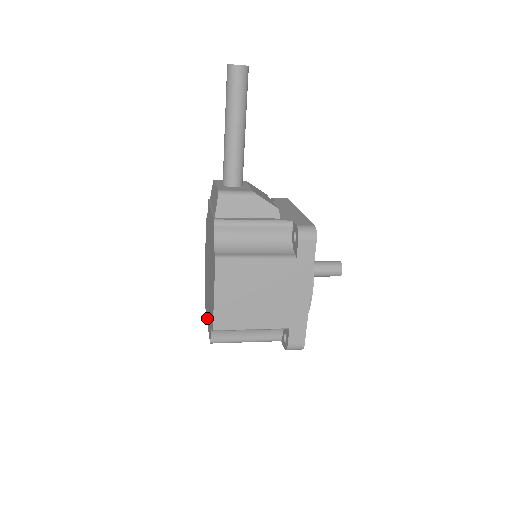
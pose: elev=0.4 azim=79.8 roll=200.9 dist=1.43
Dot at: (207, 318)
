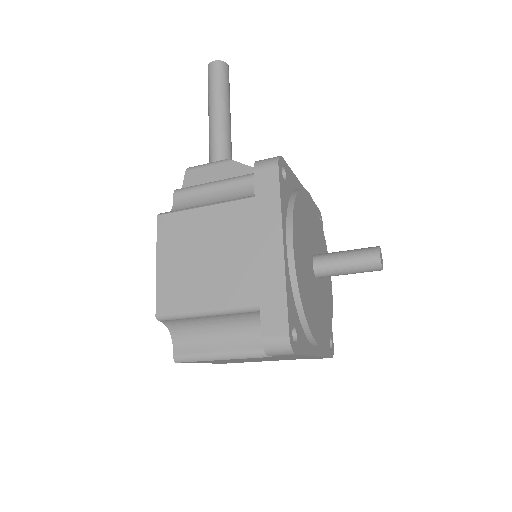
Dot at: occluded
